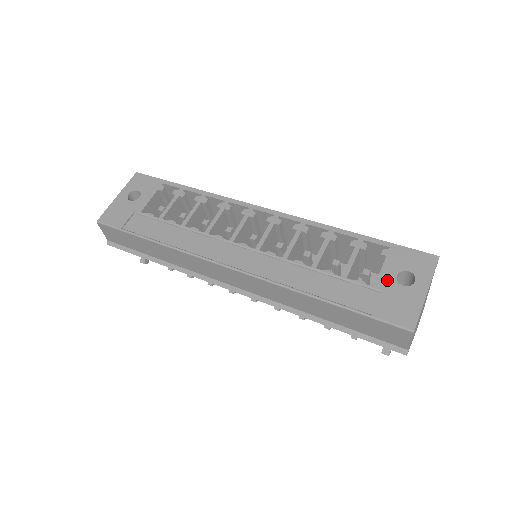
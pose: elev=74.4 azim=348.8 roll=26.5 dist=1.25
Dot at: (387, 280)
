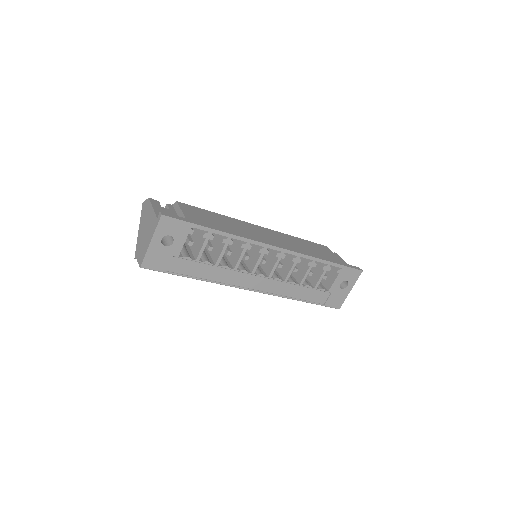
Dot at: (335, 287)
